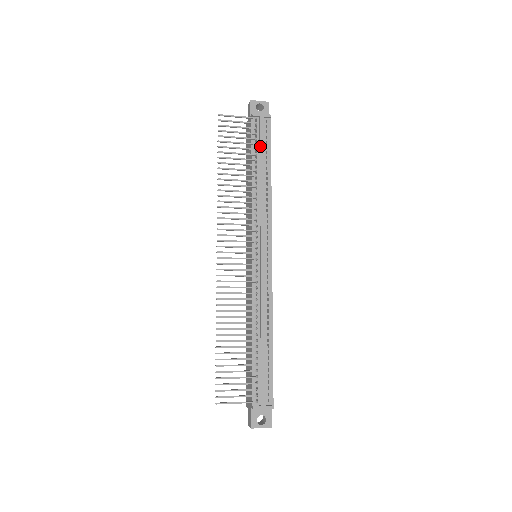
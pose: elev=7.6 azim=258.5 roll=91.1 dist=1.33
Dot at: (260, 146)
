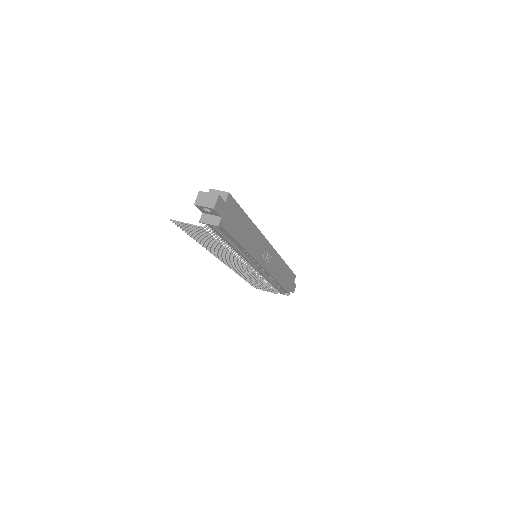
Dot at: occluded
